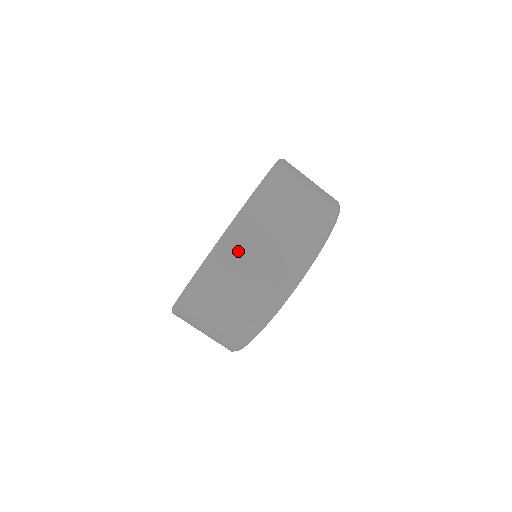
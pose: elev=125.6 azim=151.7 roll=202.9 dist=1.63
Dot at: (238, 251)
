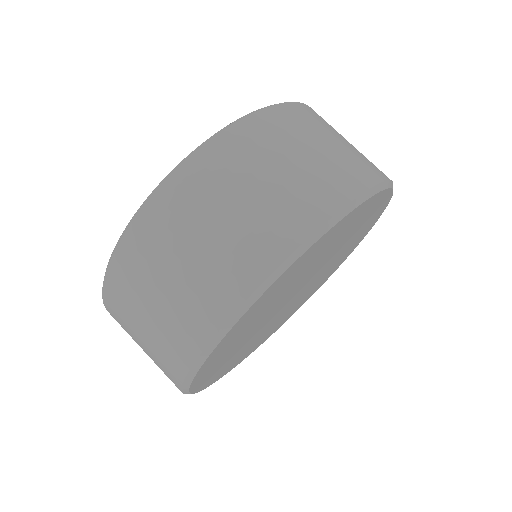
Dot at: (304, 119)
